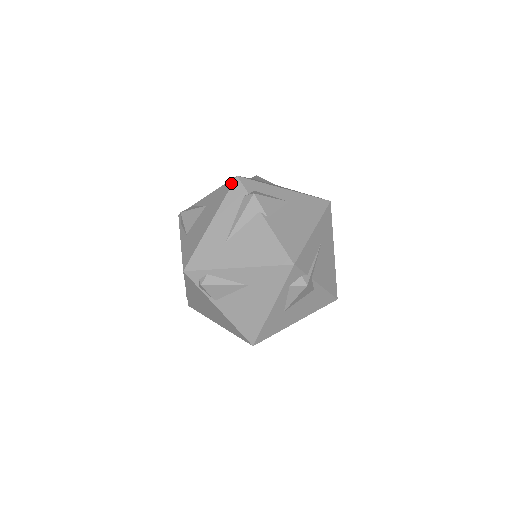
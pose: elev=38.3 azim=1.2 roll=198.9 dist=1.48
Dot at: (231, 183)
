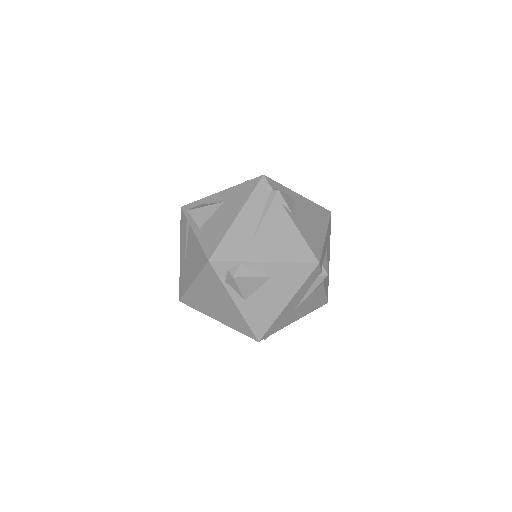
Dot at: (312, 269)
